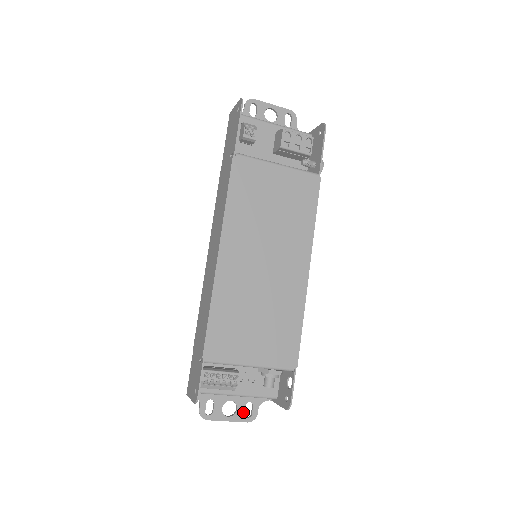
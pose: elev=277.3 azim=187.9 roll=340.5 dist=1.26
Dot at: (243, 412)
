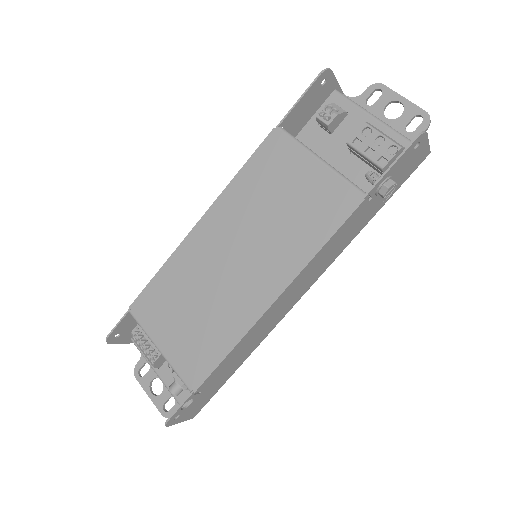
Dot at: (164, 401)
